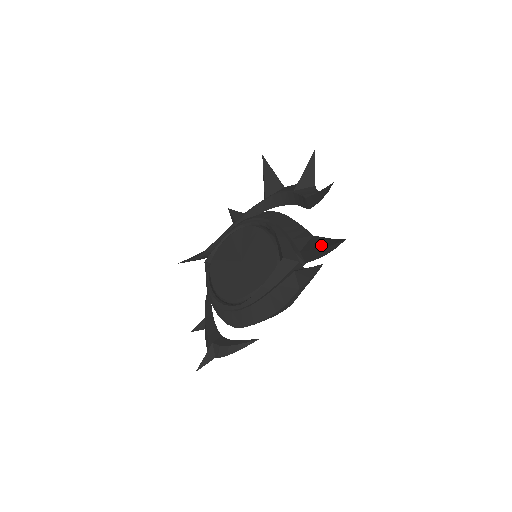
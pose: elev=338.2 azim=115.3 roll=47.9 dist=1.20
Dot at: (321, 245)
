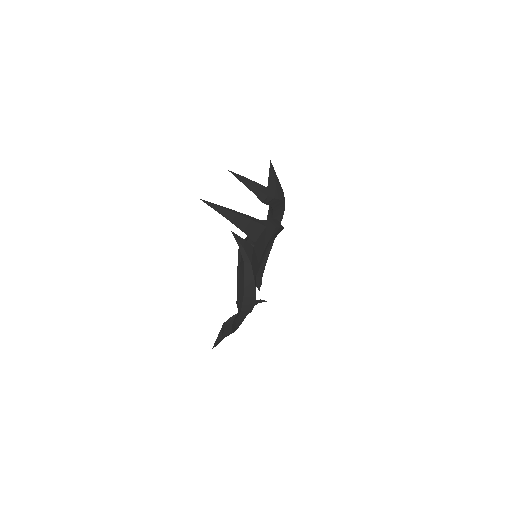
Dot at: occluded
